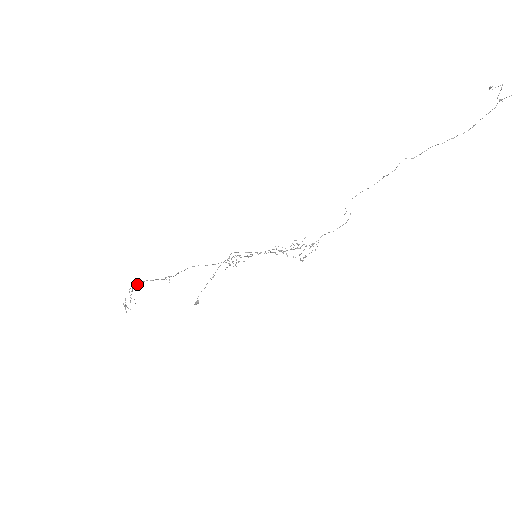
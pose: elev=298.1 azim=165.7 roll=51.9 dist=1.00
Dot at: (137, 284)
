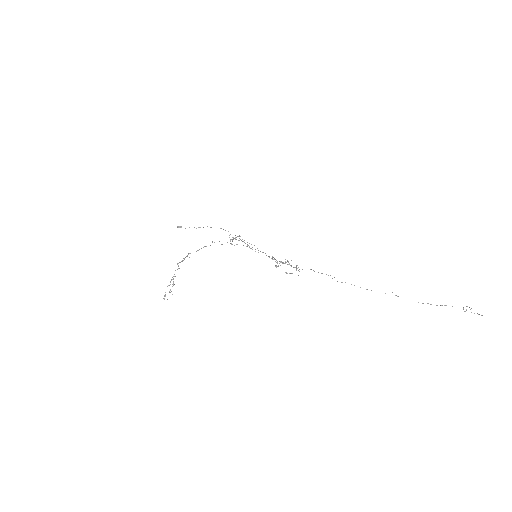
Dot at: occluded
